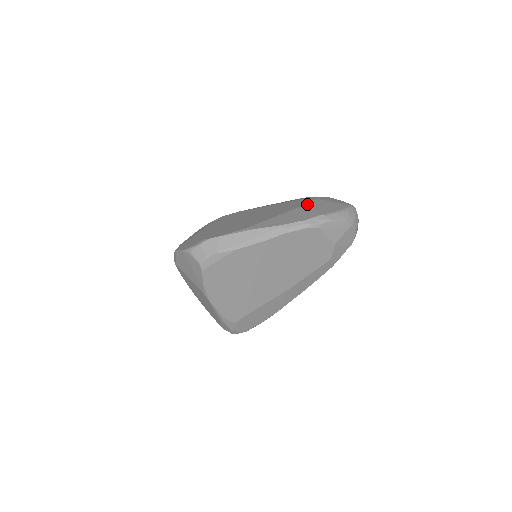
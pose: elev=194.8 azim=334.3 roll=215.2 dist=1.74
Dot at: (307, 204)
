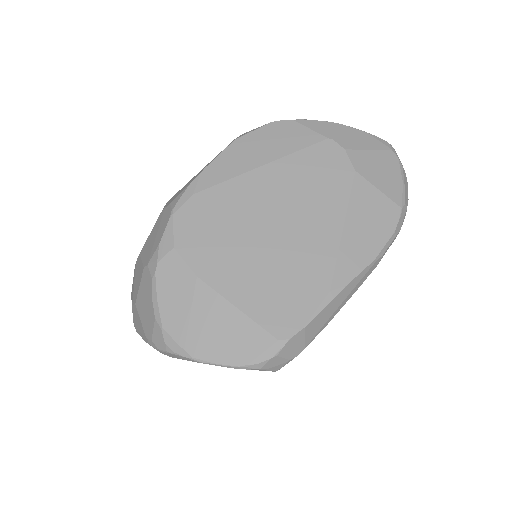
Dot at: (356, 178)
